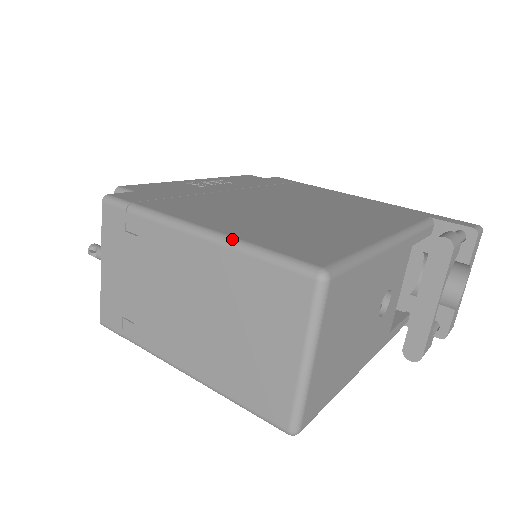
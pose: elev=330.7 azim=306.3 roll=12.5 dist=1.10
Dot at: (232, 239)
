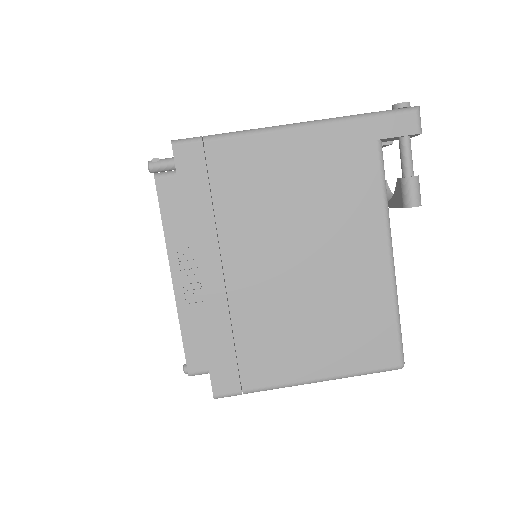
Dot at: (339, 378)
